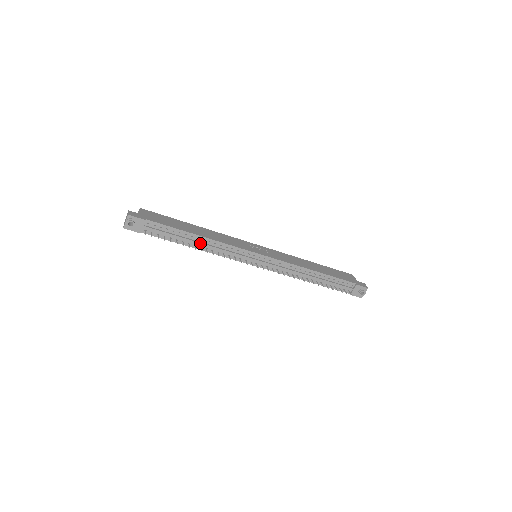
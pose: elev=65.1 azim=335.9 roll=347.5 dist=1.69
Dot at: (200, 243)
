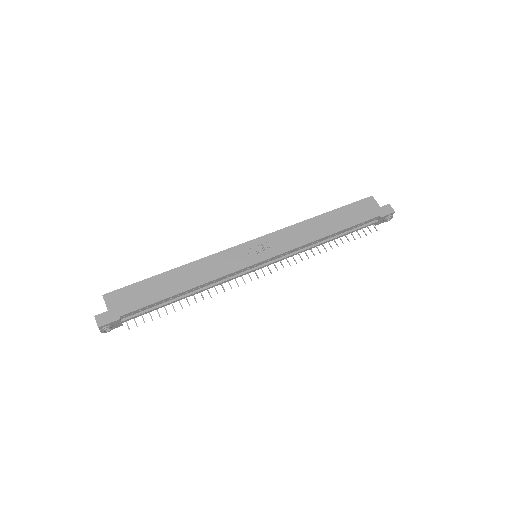
Dot at: (190, 295)
